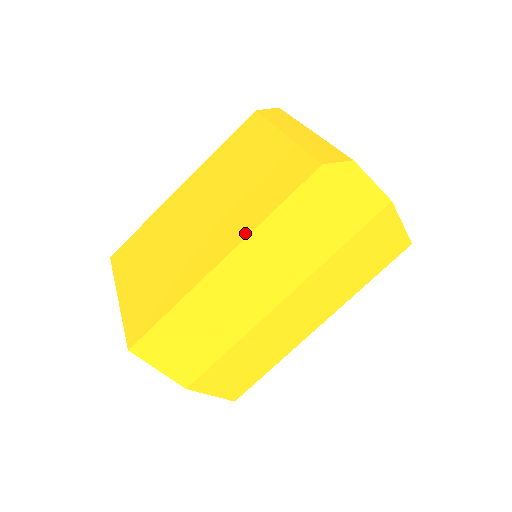
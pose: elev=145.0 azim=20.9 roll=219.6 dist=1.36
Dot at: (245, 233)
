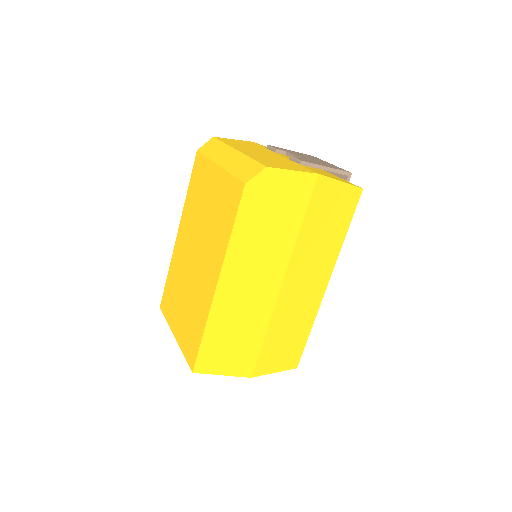
Dot at: (222, 258)
